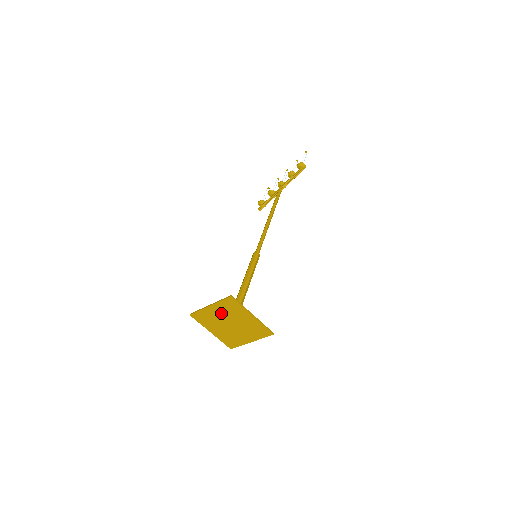
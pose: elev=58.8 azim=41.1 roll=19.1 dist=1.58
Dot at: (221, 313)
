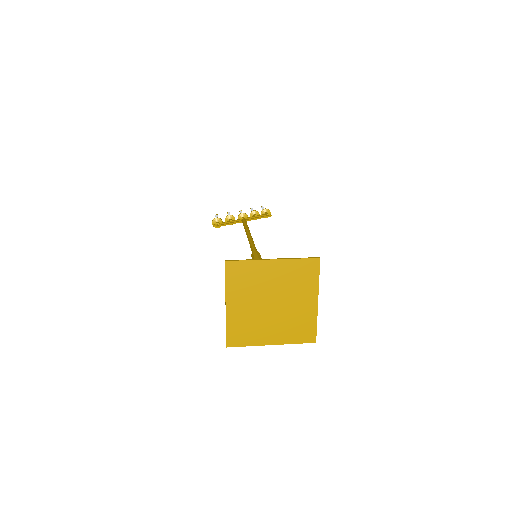
Dot at: (278, 278)
